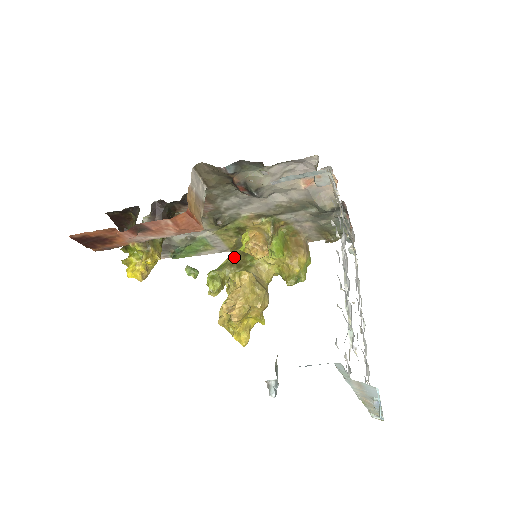
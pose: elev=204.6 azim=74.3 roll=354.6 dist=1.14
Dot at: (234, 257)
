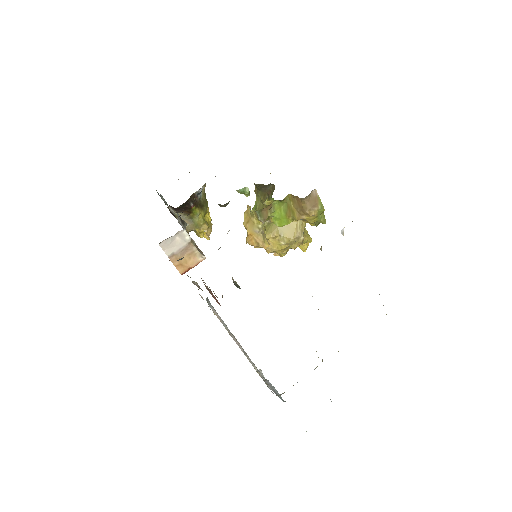
Dot at: (259, 201)
